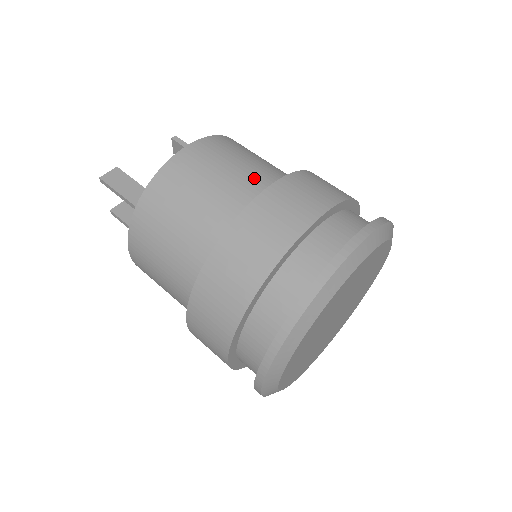
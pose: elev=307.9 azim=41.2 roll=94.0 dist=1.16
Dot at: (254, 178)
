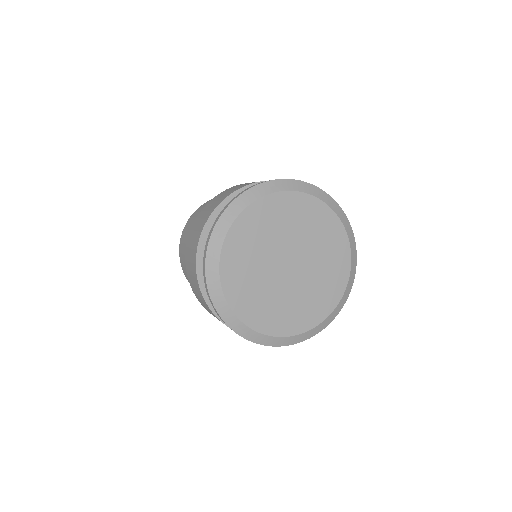
Dot at: occluded
